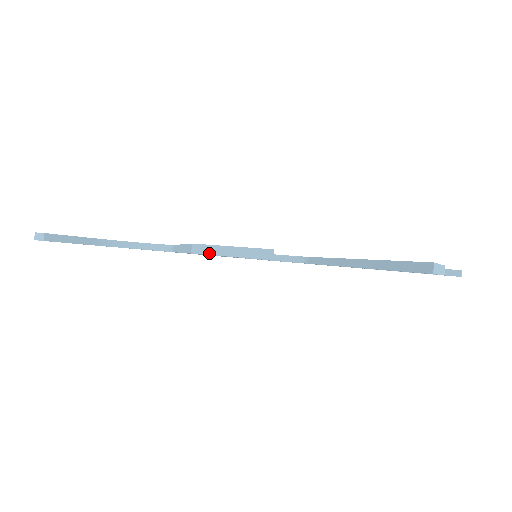
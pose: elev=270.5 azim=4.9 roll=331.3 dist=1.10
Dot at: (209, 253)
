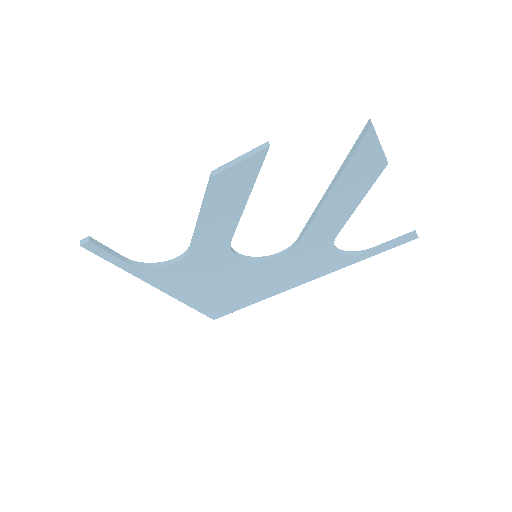
Dot at: (225, 169)
